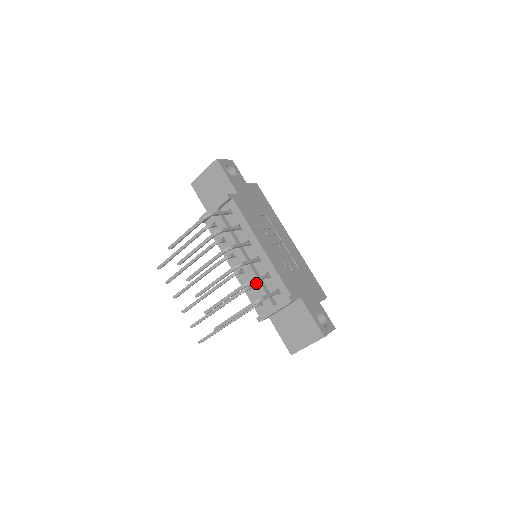
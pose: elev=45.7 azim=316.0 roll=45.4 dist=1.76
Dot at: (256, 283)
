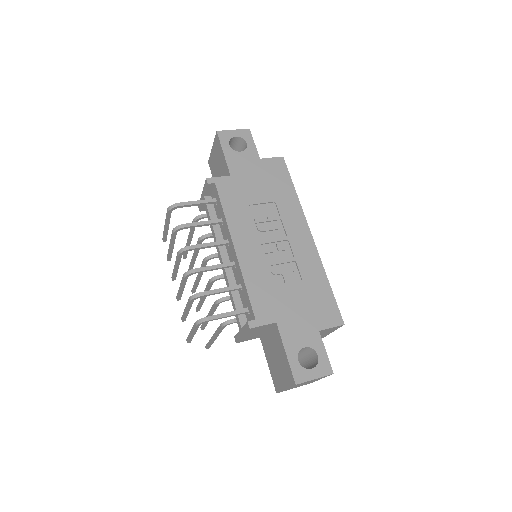
Dot at: (230, 294)
